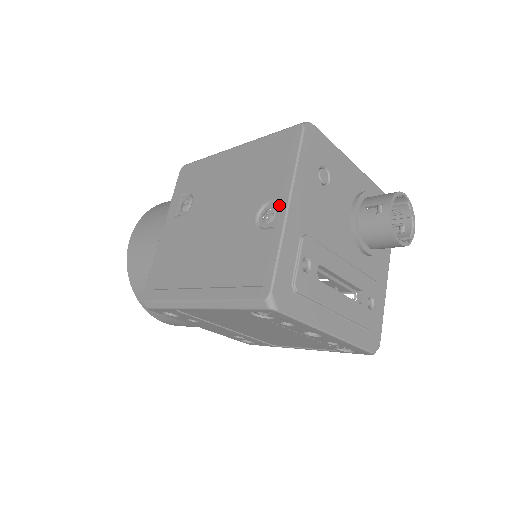
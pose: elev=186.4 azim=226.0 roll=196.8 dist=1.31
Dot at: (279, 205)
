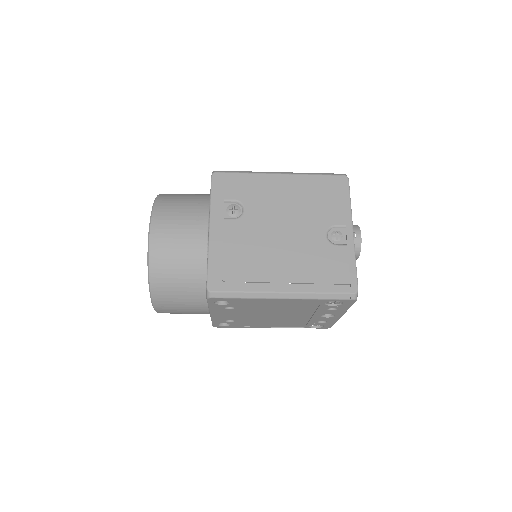
Dot at: (344, 230)
